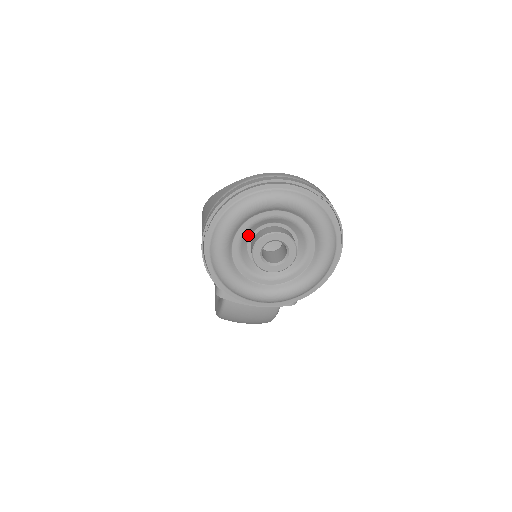
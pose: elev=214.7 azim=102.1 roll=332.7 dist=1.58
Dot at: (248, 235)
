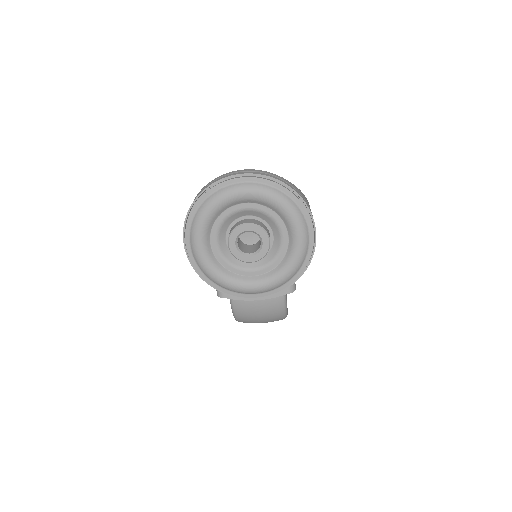
Dot at: (223, 233)
